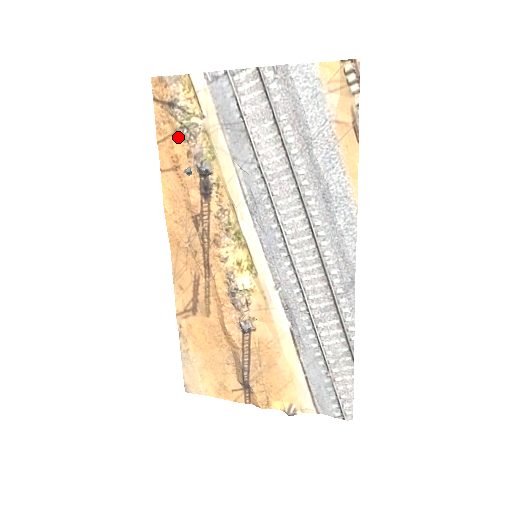
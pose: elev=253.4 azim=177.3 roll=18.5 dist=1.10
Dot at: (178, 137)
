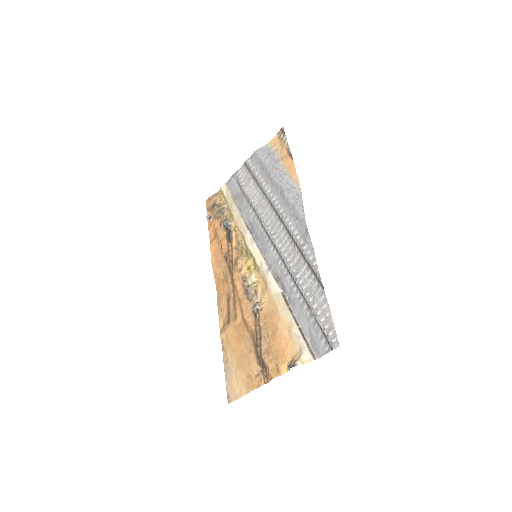
Dot at: (216, 219)
